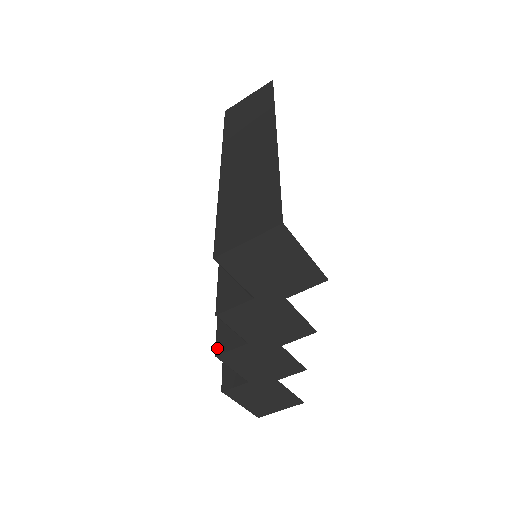
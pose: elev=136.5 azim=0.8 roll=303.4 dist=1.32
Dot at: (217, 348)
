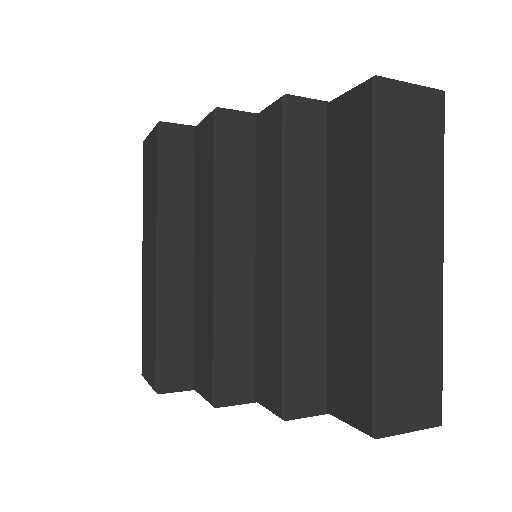
Dot at: (217, 398)
